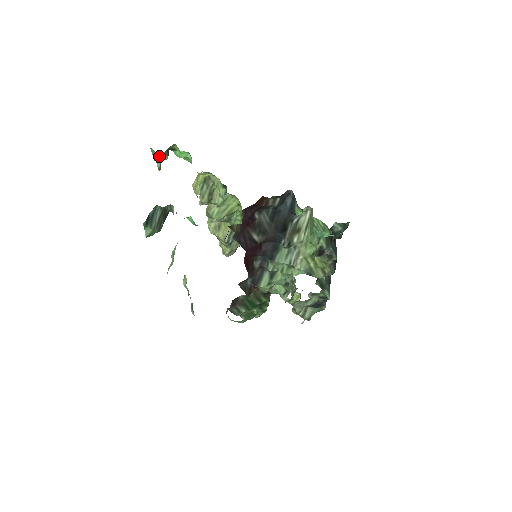
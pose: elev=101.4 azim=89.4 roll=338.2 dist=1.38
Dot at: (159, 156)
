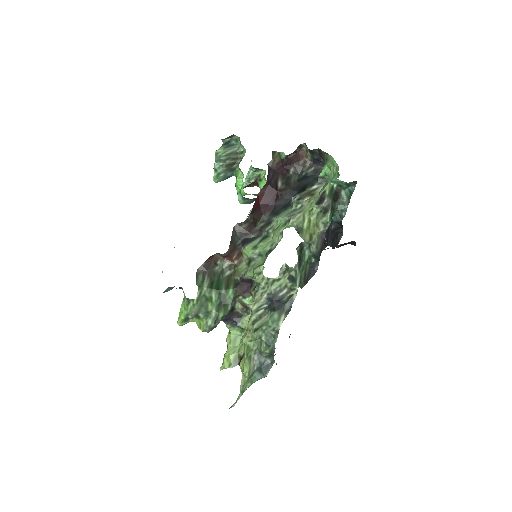
Dot at: (252, 169)
